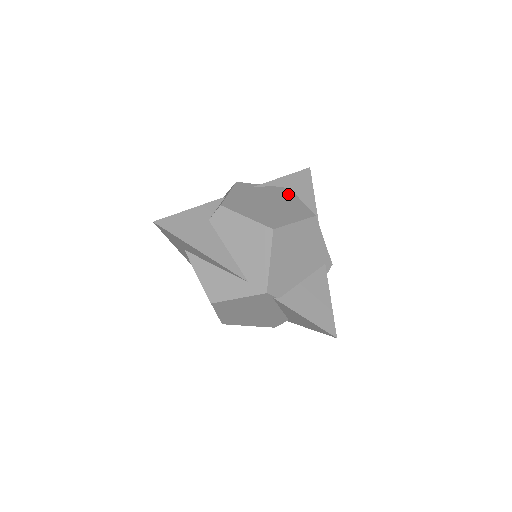
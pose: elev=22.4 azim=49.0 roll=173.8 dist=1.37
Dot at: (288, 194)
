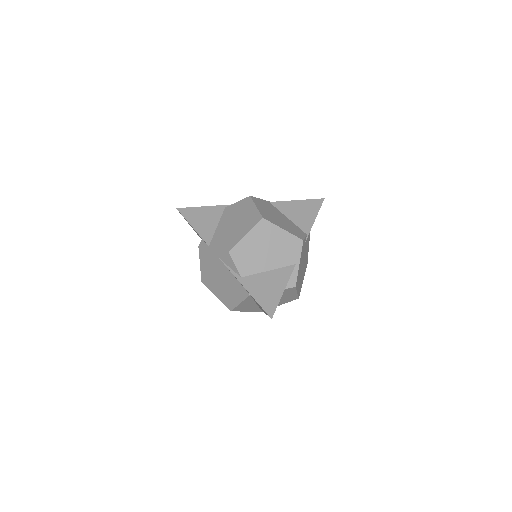
Dot at: occluded
